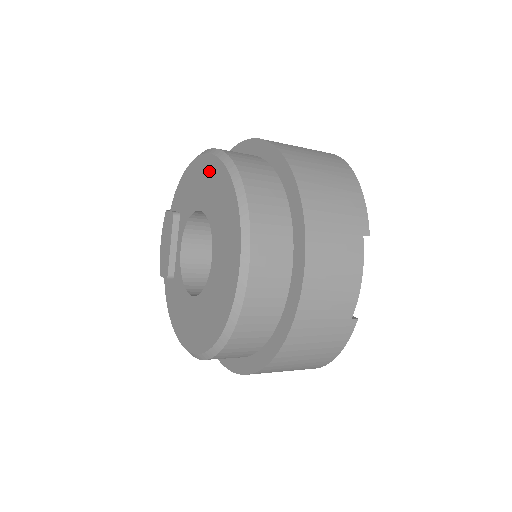
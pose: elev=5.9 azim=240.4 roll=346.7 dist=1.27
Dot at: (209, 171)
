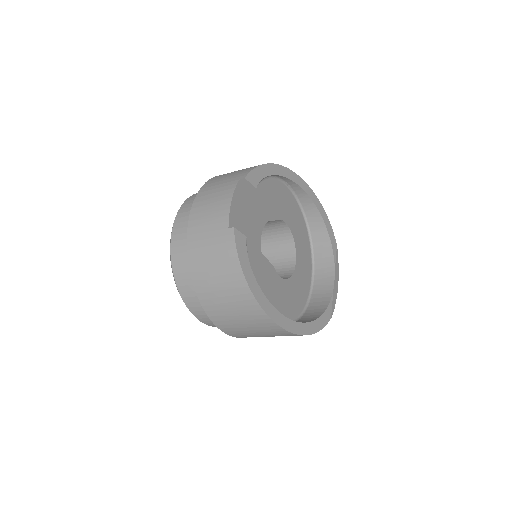
Dot at: occluded
